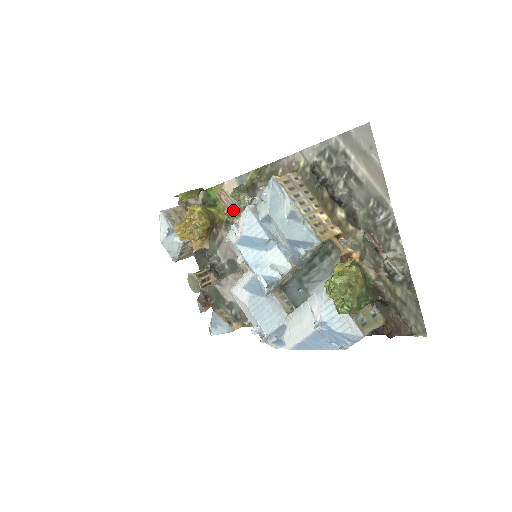
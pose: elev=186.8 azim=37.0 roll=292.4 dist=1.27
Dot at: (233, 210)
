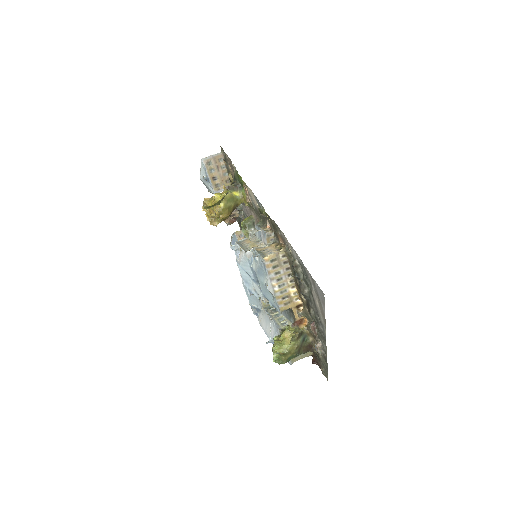
Dot at: (252, 205)
